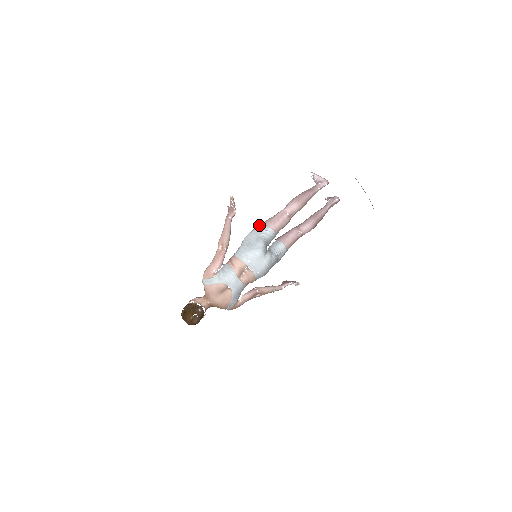
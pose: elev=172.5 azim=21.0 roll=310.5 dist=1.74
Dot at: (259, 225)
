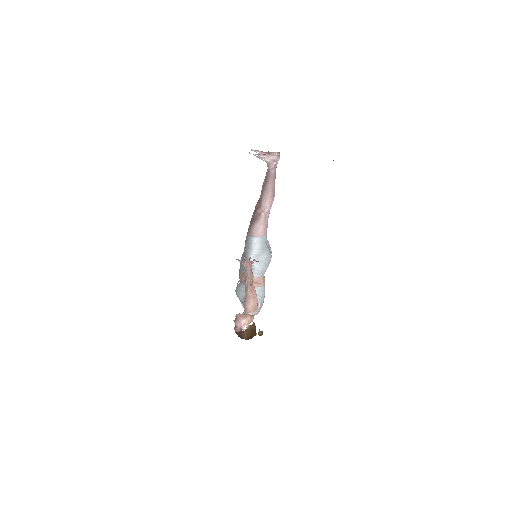
Dot at: (254, 241)
